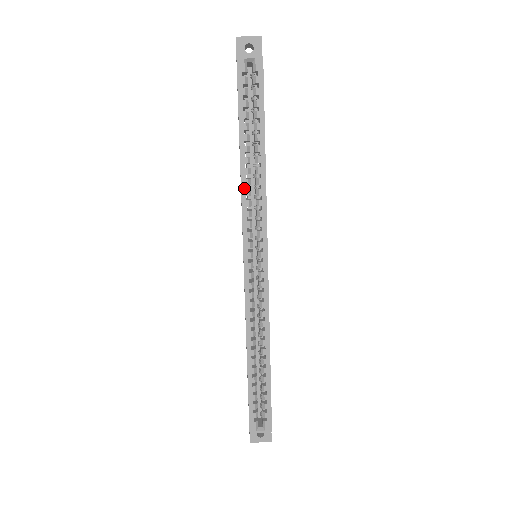
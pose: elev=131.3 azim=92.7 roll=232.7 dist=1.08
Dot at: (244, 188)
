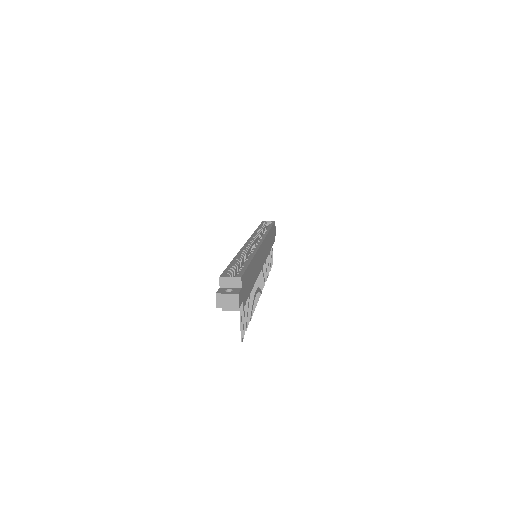
Dot at: (255, 233)
